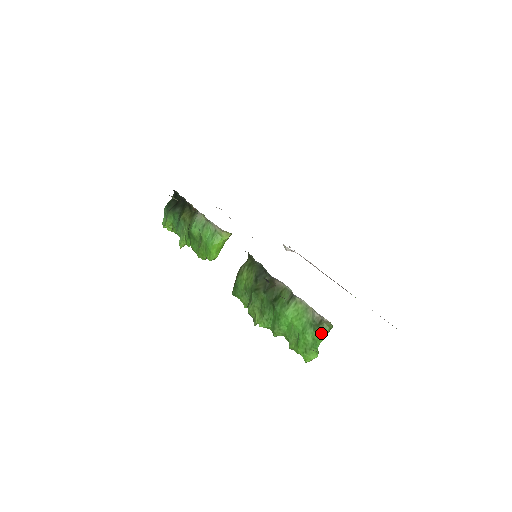
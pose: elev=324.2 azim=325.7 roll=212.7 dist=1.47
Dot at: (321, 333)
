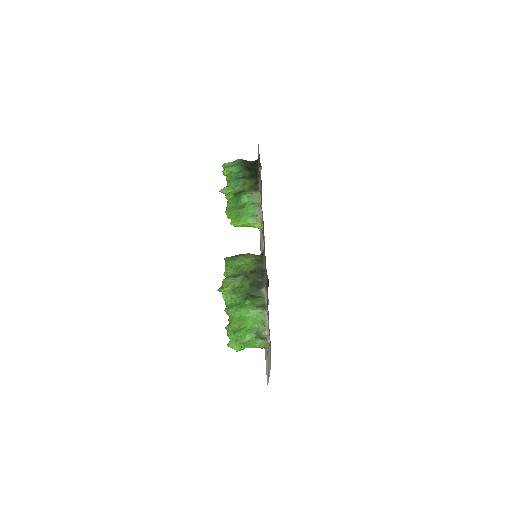
Dot at: (257, 343)
